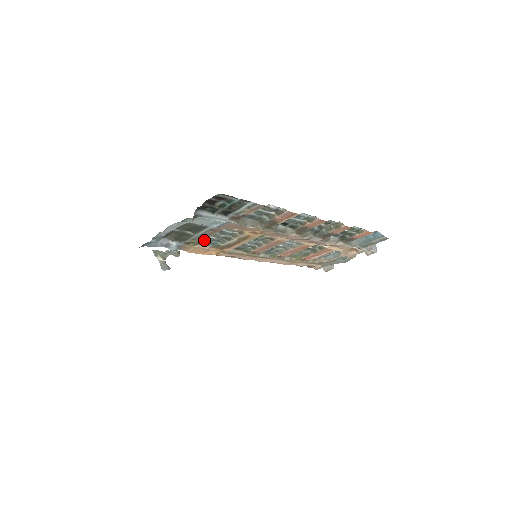
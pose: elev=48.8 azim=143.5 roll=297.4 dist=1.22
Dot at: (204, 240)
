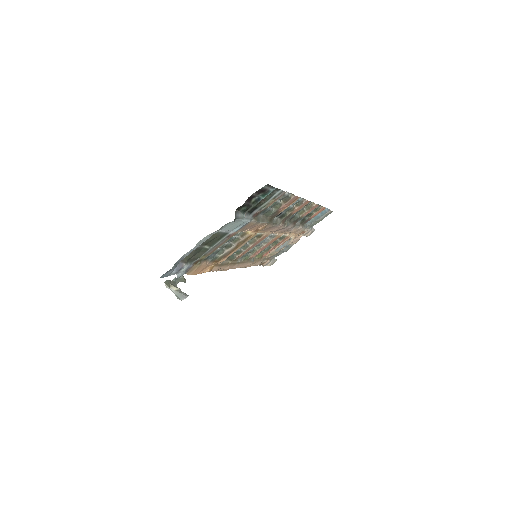
Dot at: occluded
